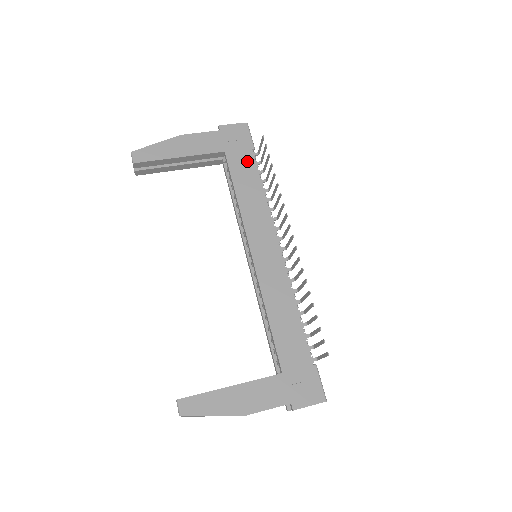
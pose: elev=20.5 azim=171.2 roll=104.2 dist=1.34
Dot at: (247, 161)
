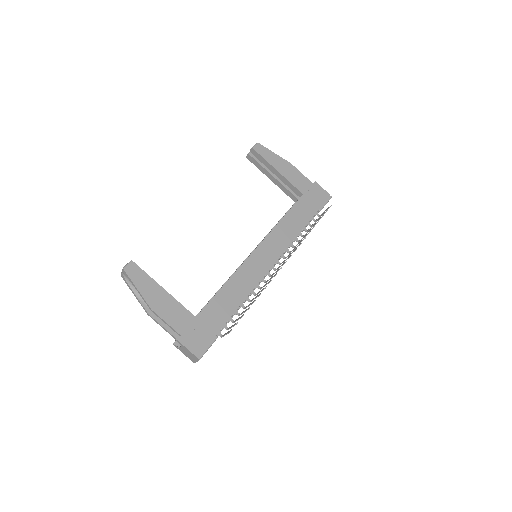
Dot at: (309, 211)
